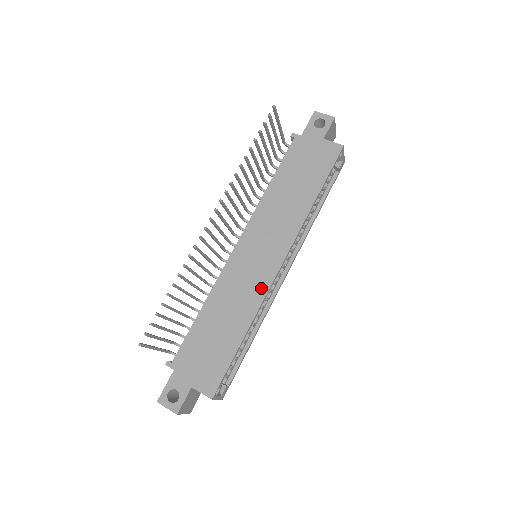
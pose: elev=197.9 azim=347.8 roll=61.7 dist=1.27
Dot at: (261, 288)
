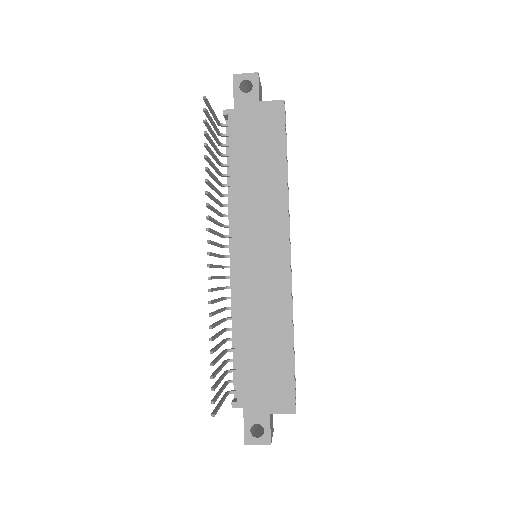
Dot at: (282, 287)
